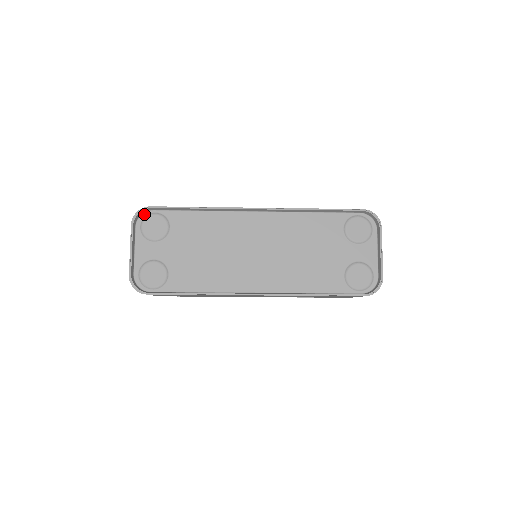
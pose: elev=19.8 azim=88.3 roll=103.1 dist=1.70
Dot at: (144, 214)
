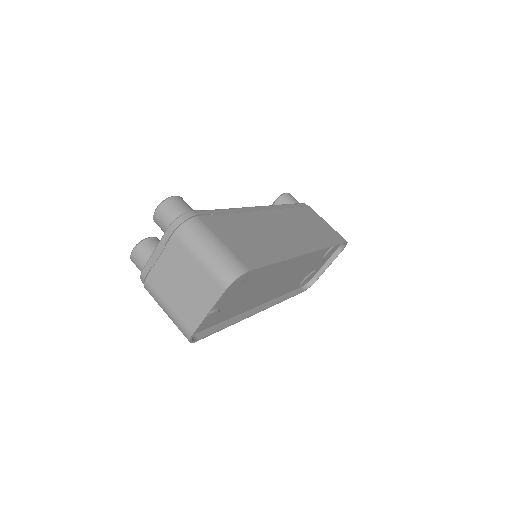
Dot at: (236, 273)
